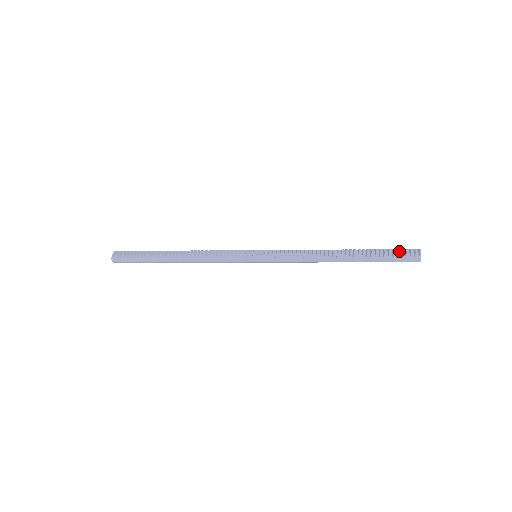
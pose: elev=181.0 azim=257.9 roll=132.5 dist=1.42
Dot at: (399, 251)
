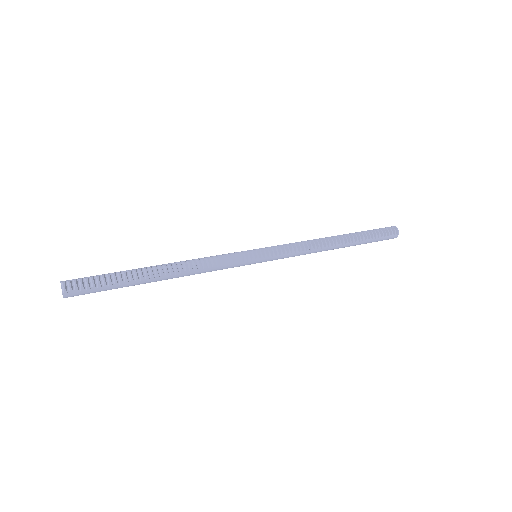
Dot at: (381, 231)
